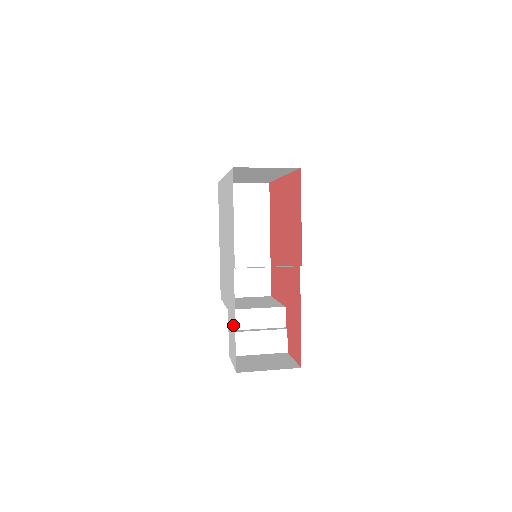
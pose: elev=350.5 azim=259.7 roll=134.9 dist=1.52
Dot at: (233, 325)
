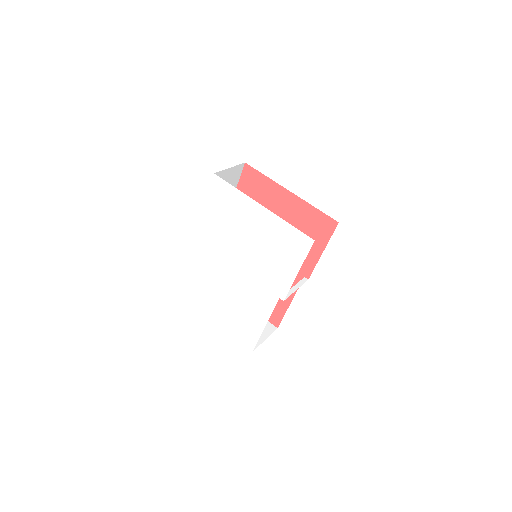
Dot at: (256, 324)
